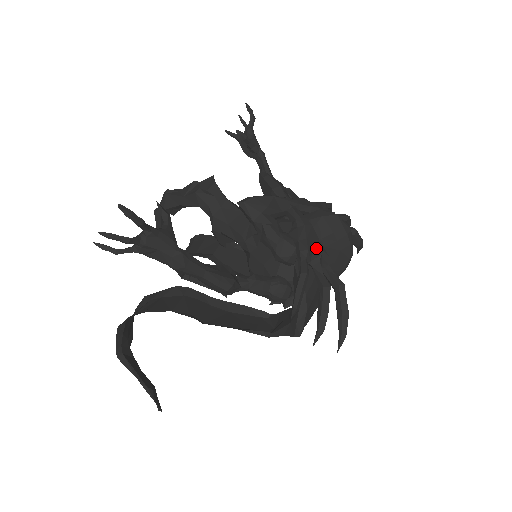
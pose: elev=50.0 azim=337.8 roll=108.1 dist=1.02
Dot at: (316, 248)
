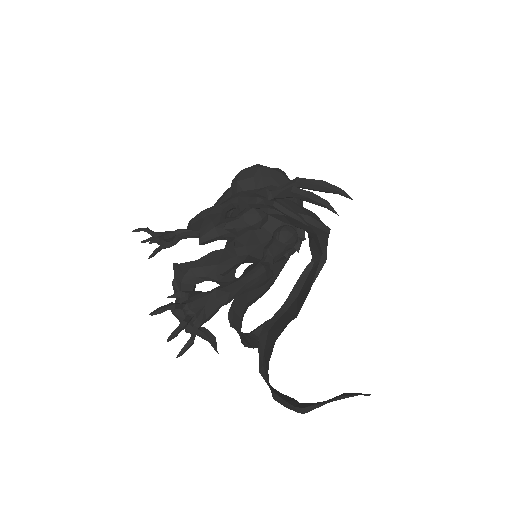
Dot at: (260, 192)
